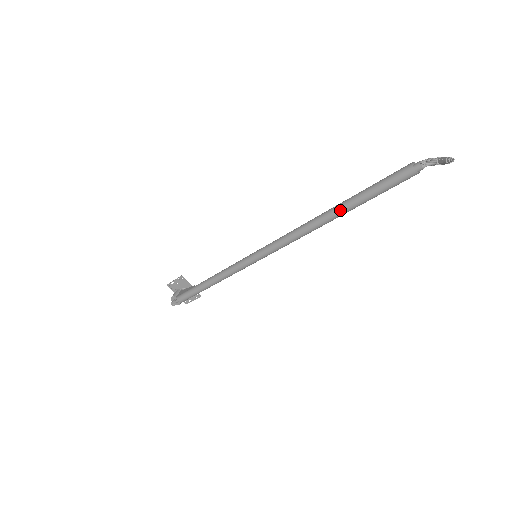
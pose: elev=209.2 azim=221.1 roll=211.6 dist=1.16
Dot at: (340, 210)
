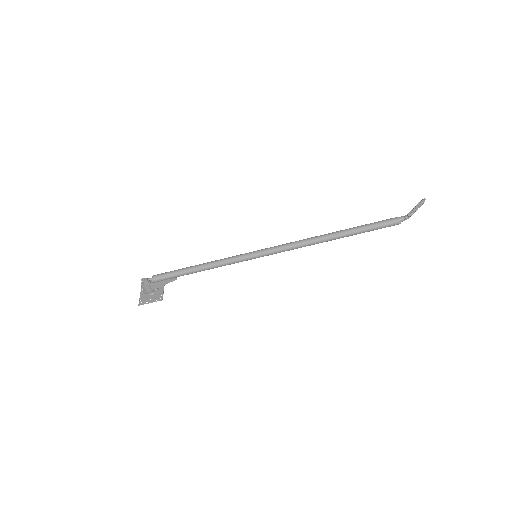
Dot at: (342, 230)
